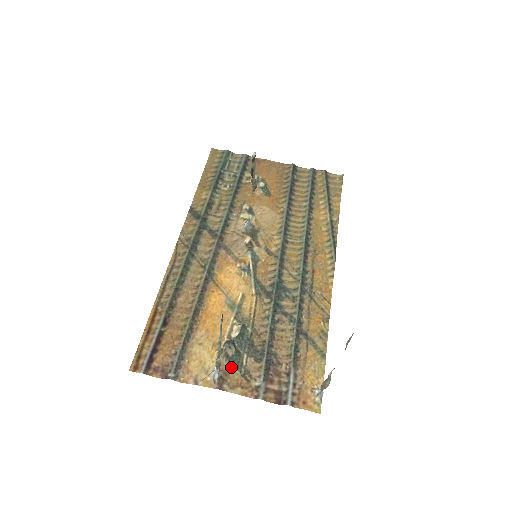
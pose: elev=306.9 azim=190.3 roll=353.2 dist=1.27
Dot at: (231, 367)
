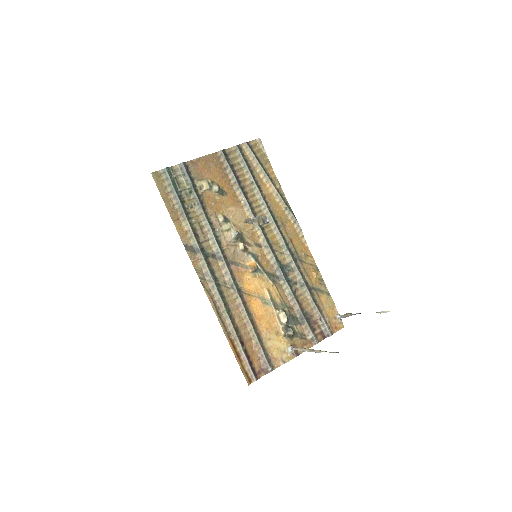
Dot at: (293, 339)
